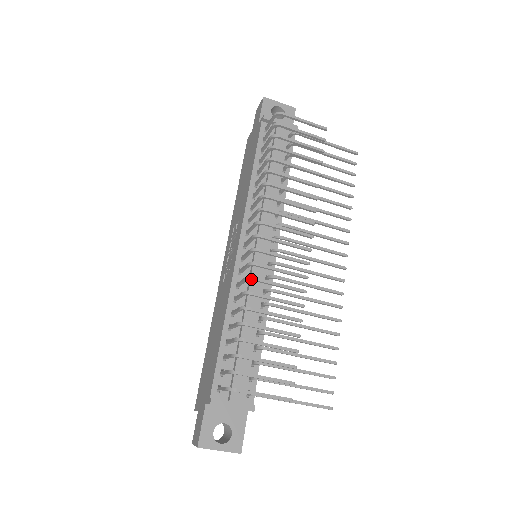
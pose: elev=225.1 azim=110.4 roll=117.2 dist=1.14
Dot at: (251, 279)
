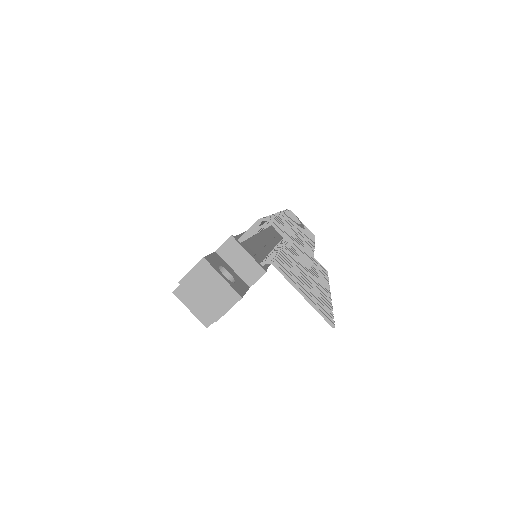
Dot at: (278, 214)
